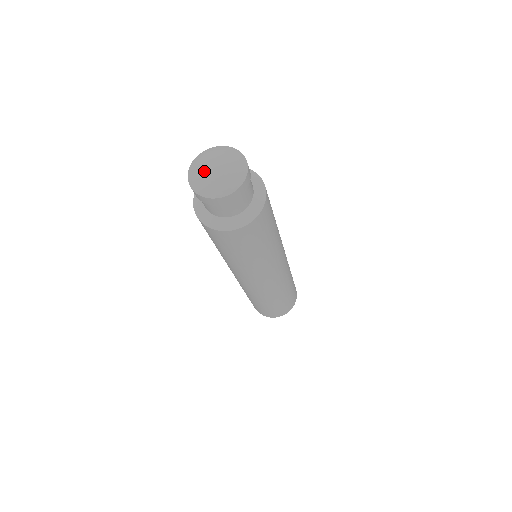
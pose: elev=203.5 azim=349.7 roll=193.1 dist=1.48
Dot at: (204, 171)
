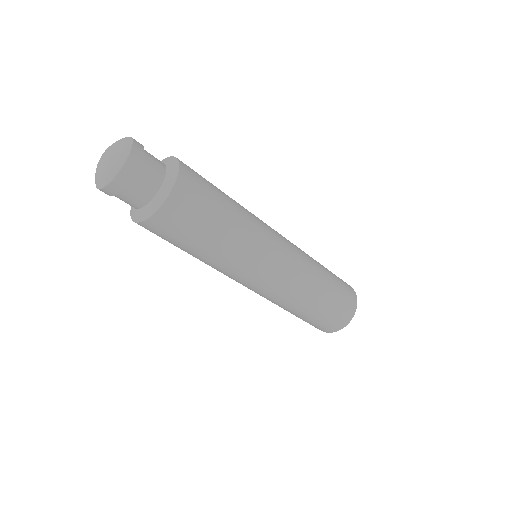
Dot at: (98, 166)
